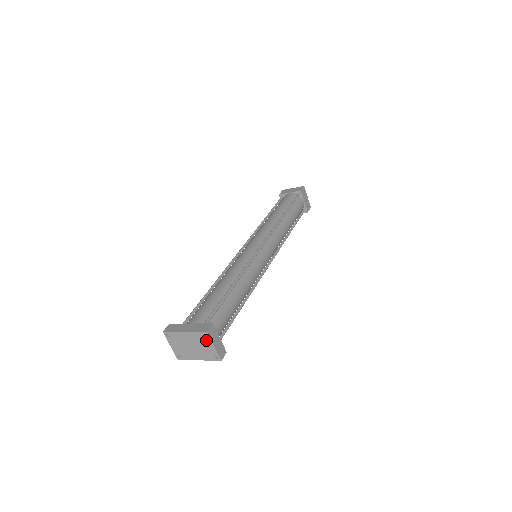
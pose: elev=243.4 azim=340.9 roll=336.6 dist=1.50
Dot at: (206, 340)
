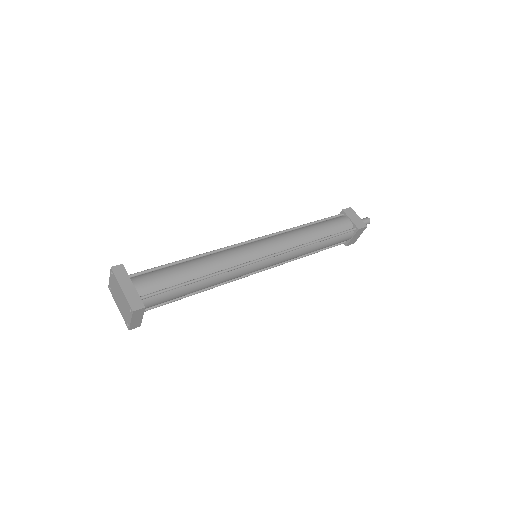
Dot at: (129, 312)
